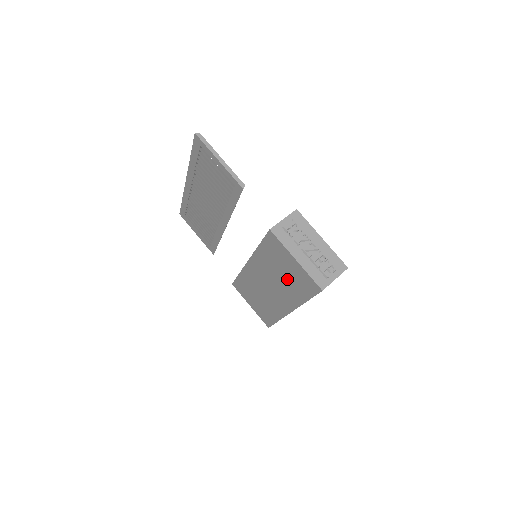
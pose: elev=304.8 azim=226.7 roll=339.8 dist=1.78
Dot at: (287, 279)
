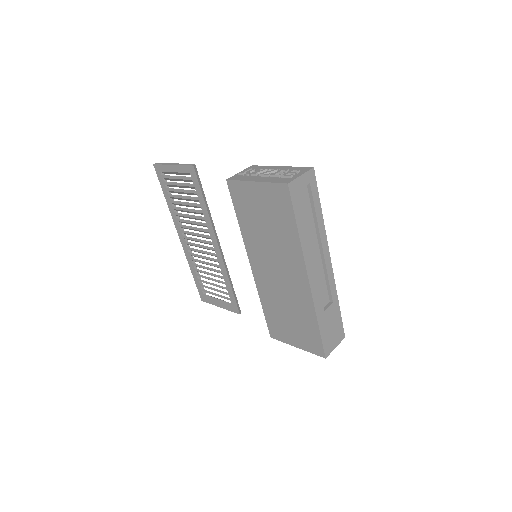
Dot at: (272, 226)
